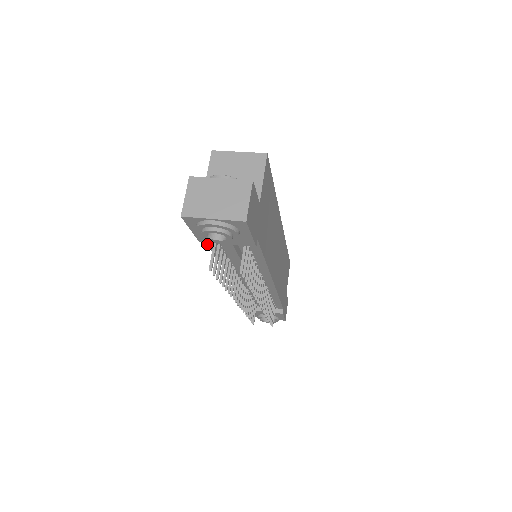
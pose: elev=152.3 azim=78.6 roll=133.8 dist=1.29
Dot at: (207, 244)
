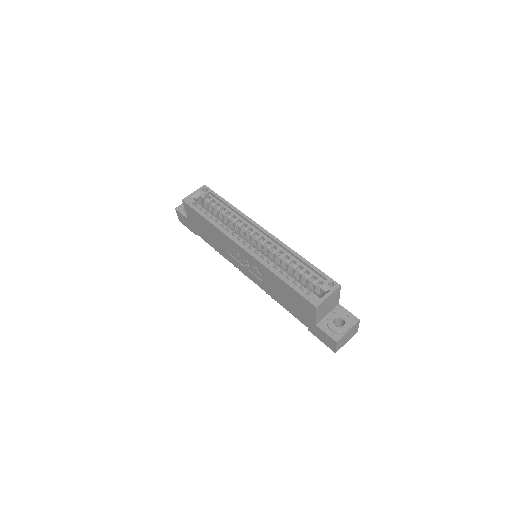
Dot at: occluded
